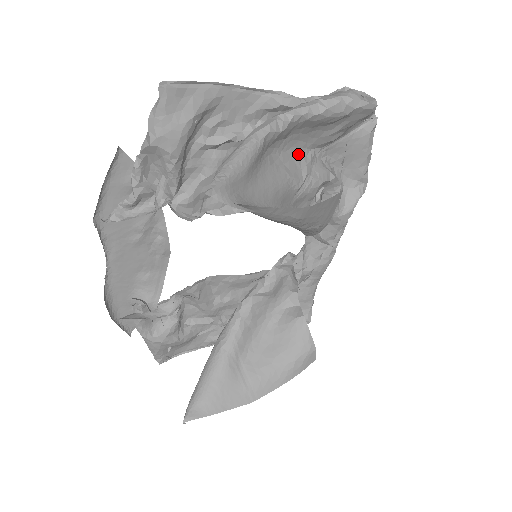
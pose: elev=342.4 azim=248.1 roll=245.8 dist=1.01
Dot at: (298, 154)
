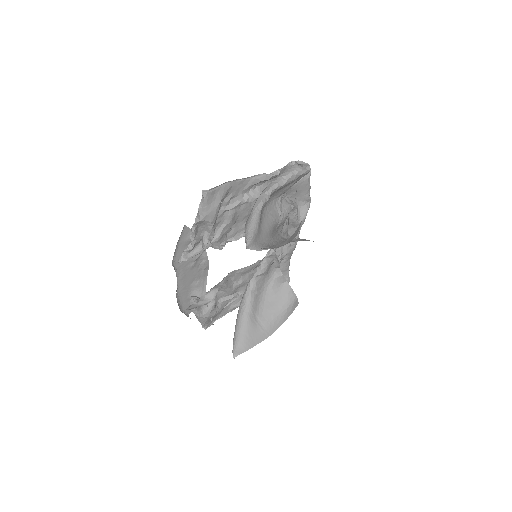
Dot at: (274, 203)
